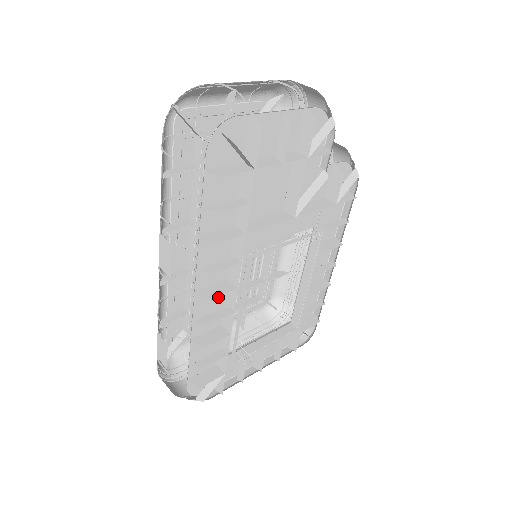
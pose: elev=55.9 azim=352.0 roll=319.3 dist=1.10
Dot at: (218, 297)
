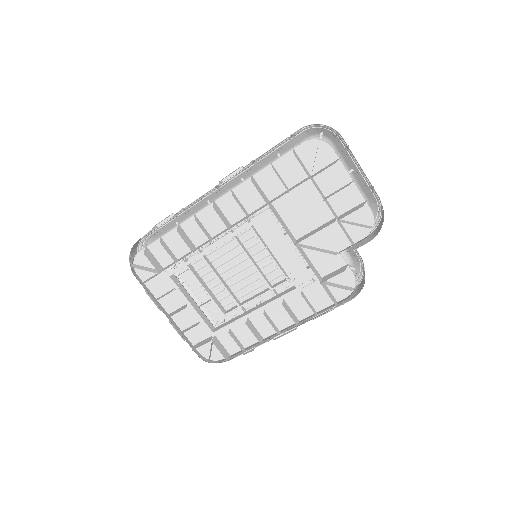
Dot at: (216, 227)
